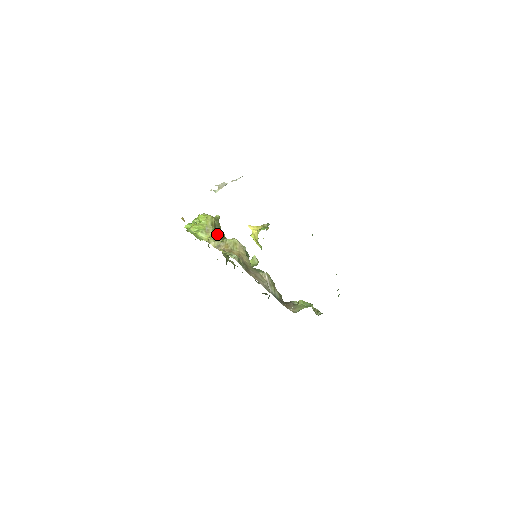
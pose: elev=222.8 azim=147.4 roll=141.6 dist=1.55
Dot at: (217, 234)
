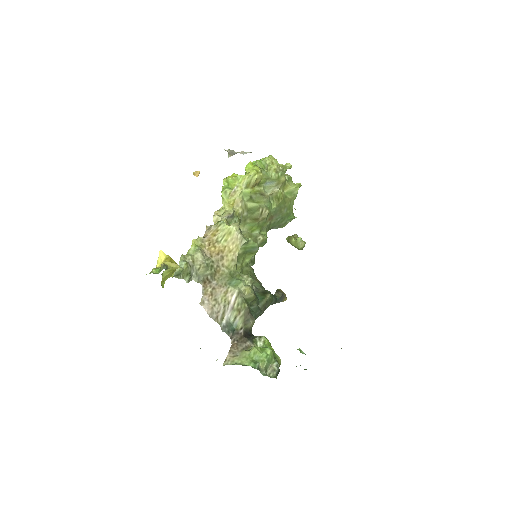
Dot at: (250, 198)
